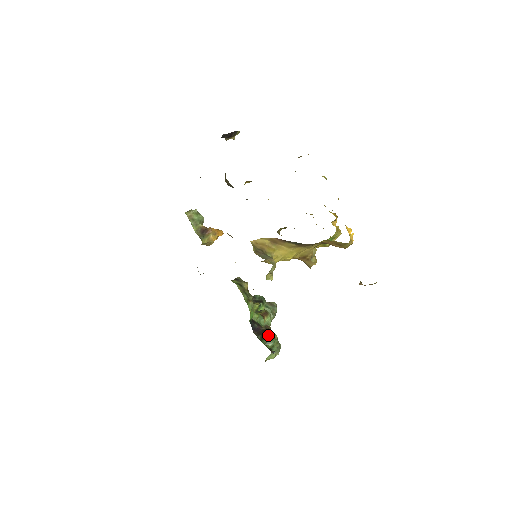
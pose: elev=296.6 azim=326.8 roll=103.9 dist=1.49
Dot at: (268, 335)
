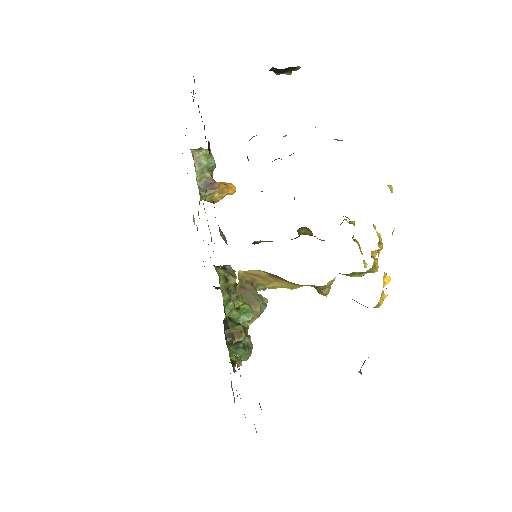
Dot at: (239, 343)
